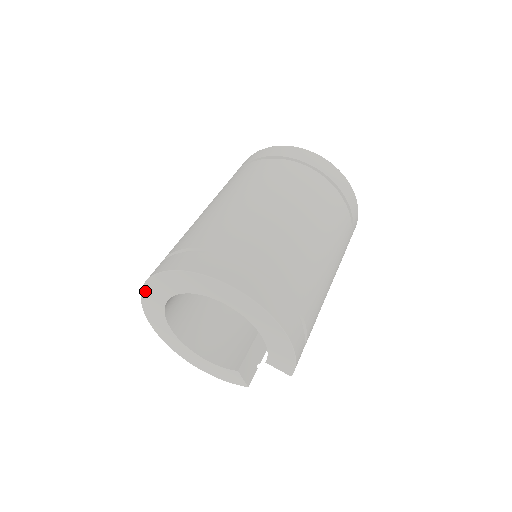
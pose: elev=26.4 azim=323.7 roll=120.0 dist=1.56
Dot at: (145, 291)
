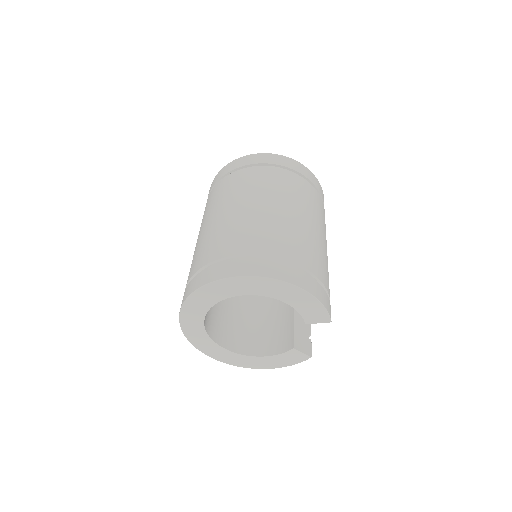
Dot at: (184, 328)
